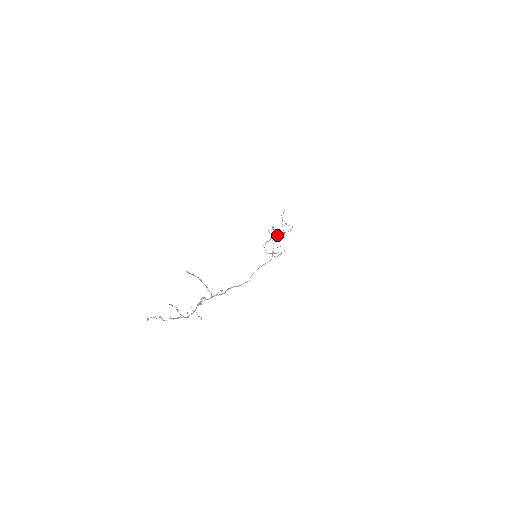
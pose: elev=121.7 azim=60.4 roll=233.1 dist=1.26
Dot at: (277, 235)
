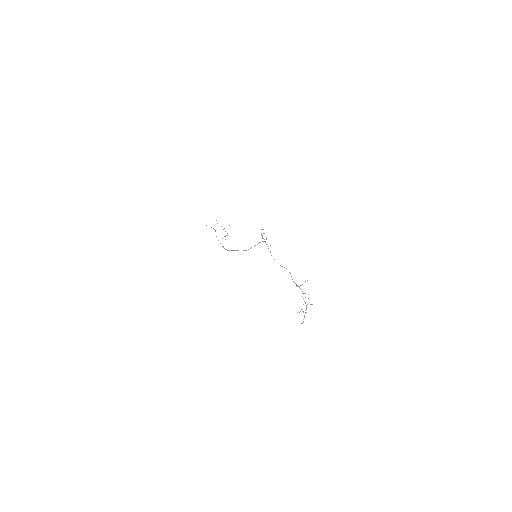
Dot at: occluded
